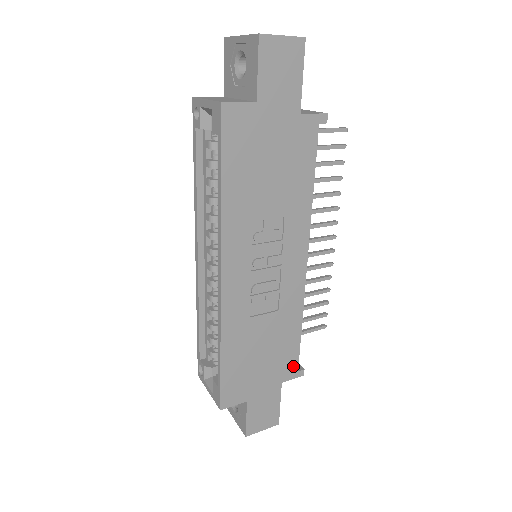
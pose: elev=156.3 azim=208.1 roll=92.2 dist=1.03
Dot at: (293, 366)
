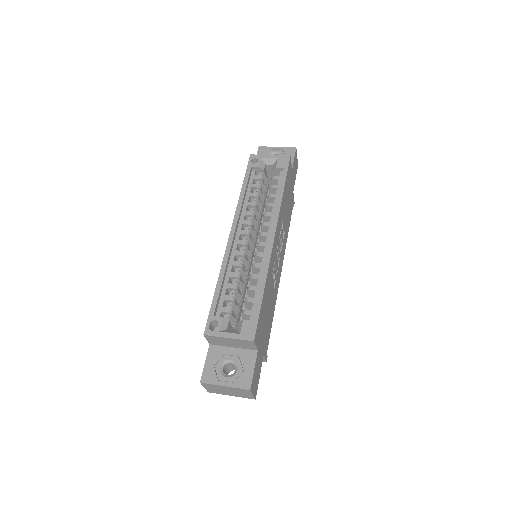
Dot at: (267, 346)
